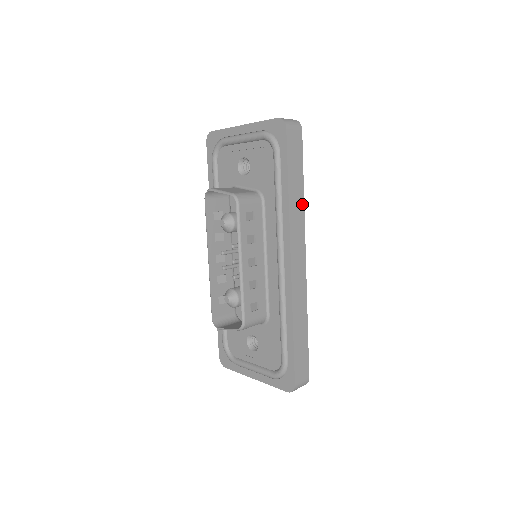
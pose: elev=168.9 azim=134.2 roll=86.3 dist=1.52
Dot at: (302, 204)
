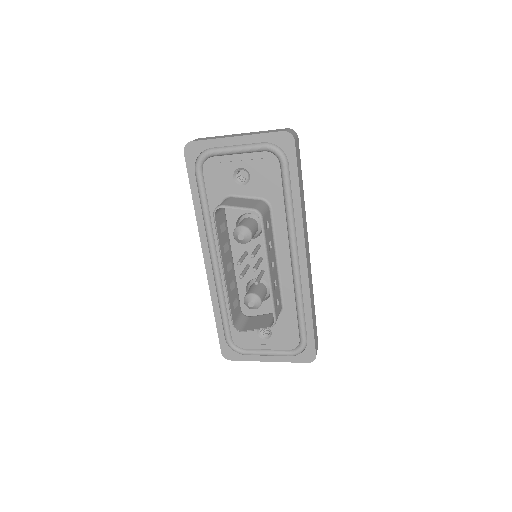
Dot at: (304, 205)
